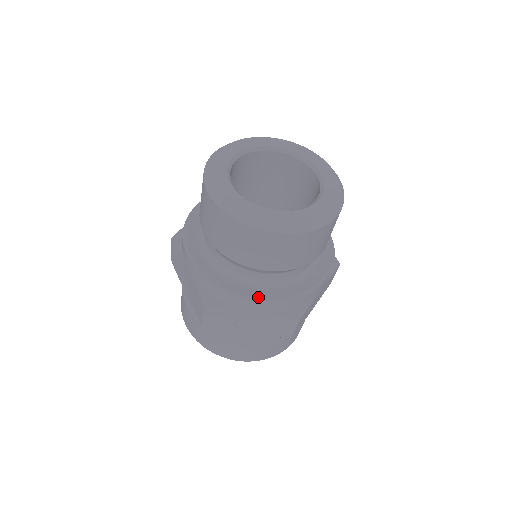
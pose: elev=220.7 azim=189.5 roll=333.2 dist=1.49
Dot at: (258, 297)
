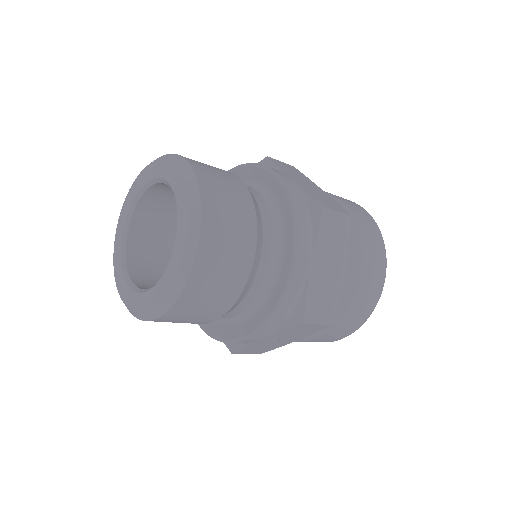
Dot at: (246, 333)
